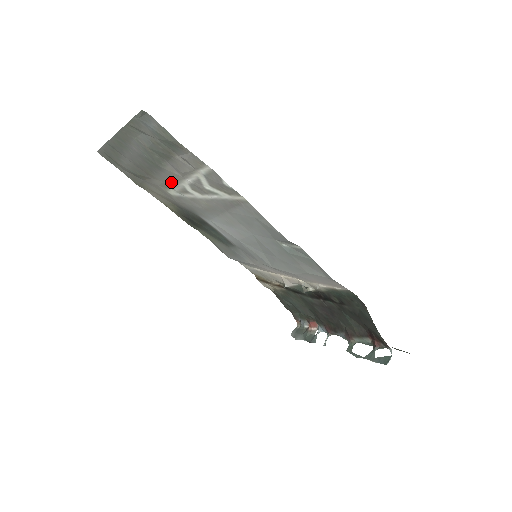
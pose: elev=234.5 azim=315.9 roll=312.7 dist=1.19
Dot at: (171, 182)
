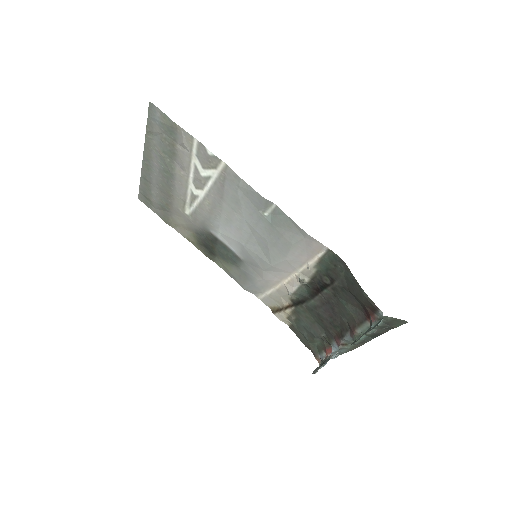
Dot at: (183, 192)
